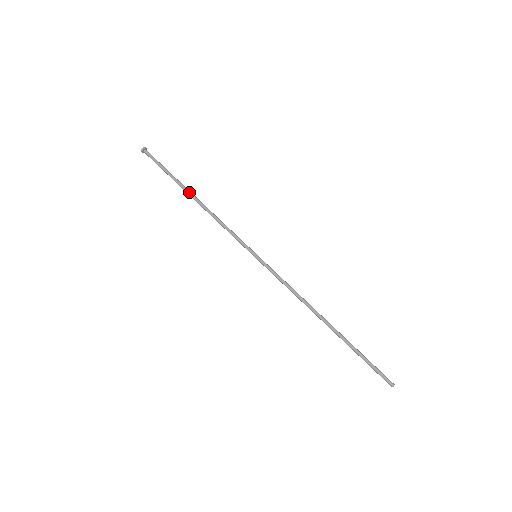
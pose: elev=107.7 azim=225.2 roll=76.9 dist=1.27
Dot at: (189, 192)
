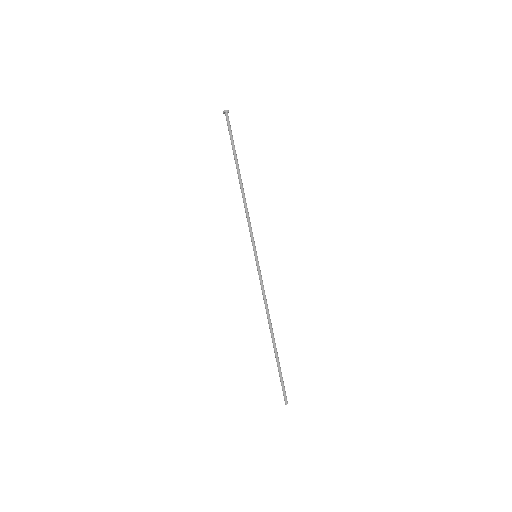
Dot at: (238, 173)
